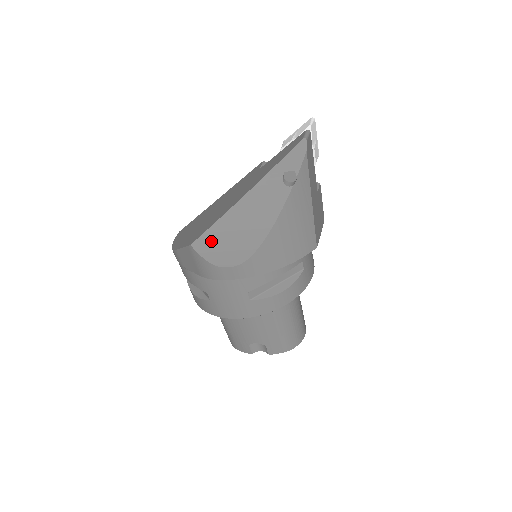
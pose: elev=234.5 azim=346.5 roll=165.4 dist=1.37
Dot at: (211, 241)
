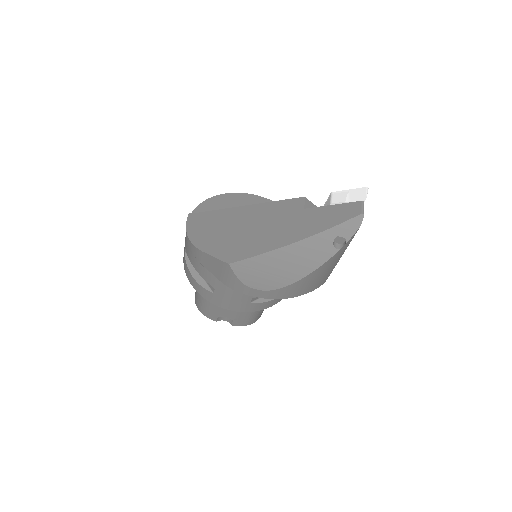
Dot at: (250, 267)
